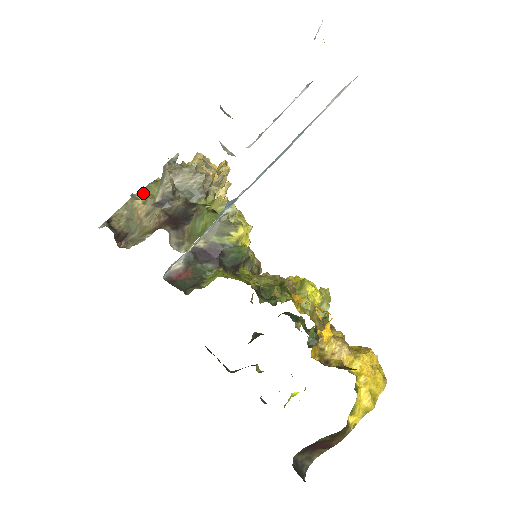
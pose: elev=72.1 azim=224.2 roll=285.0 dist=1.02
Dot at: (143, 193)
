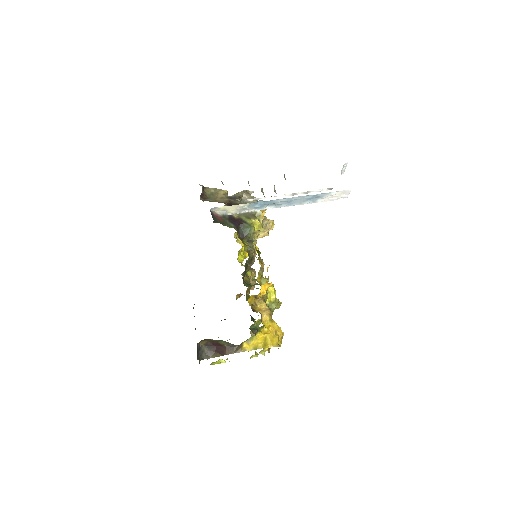
Dot at: (226, 192)
